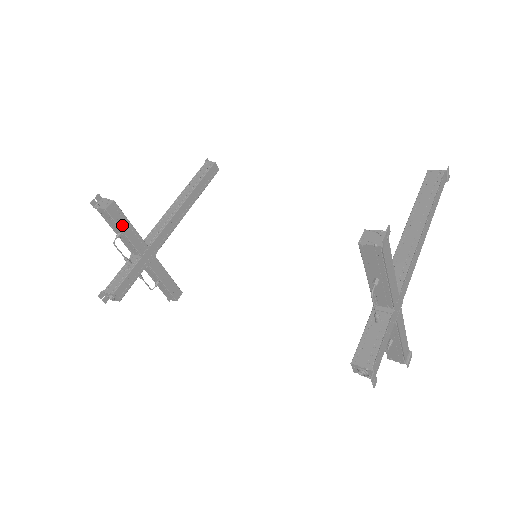
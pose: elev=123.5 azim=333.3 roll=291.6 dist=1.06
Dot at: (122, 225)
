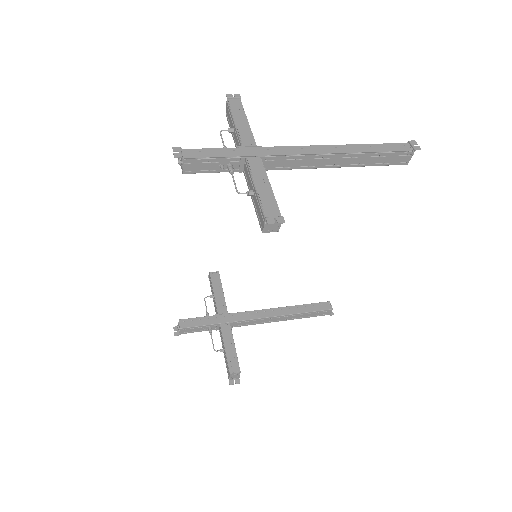
Dot at: (216, 287)
